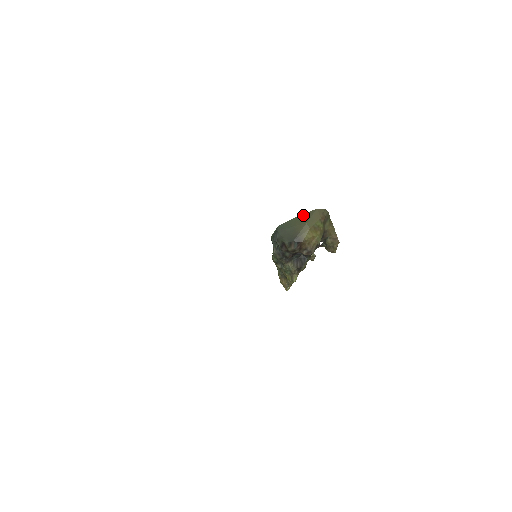
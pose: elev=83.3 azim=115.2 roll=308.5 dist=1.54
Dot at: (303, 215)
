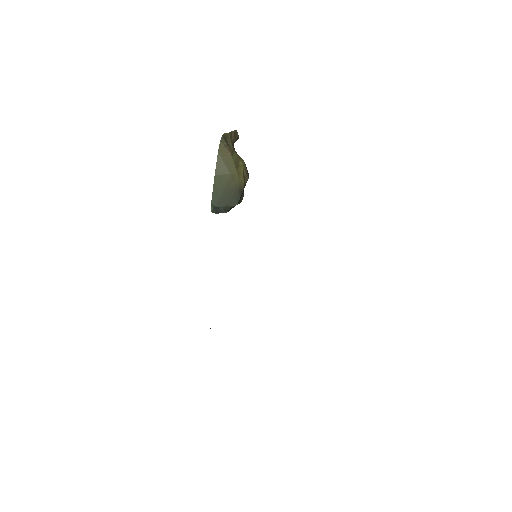
Dot at: (217, 172)
